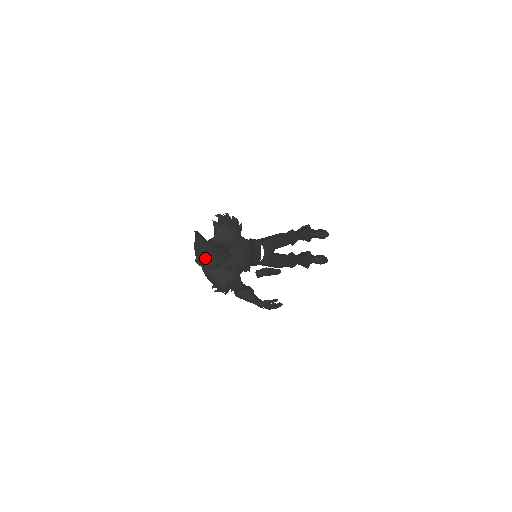
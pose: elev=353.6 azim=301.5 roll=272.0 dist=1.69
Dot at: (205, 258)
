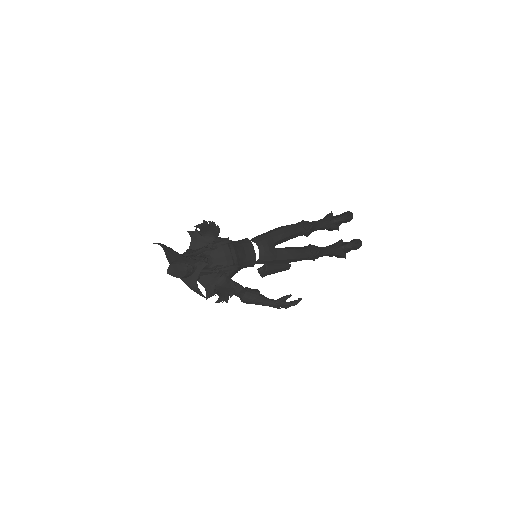
Dot at: (175, 267)
